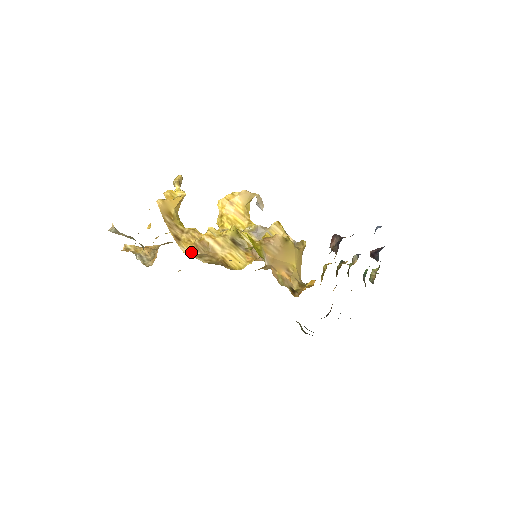
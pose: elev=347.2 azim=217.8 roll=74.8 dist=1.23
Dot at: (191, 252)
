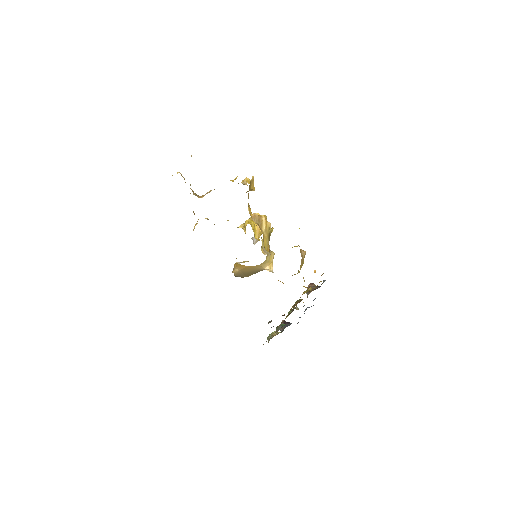
Dot at: (250, 215)
